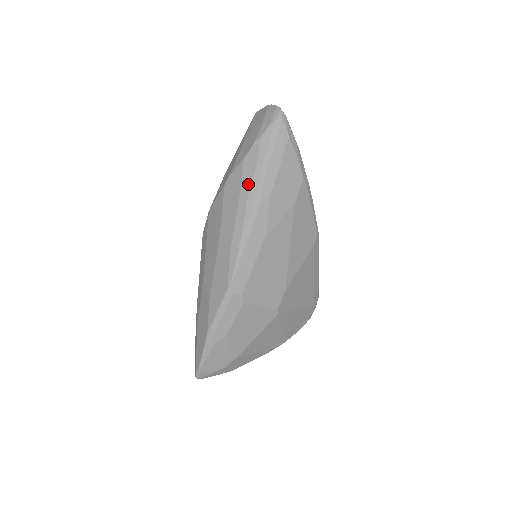
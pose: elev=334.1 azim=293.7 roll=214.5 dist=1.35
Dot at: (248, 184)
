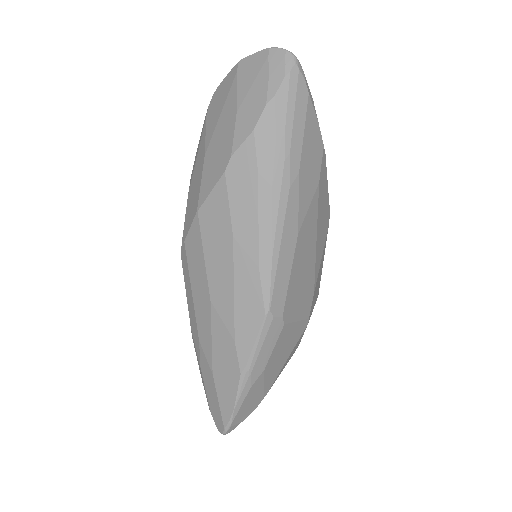
Dot at: (268, 166)
